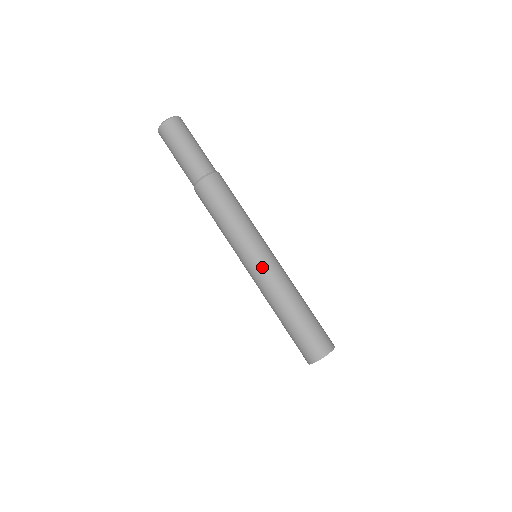
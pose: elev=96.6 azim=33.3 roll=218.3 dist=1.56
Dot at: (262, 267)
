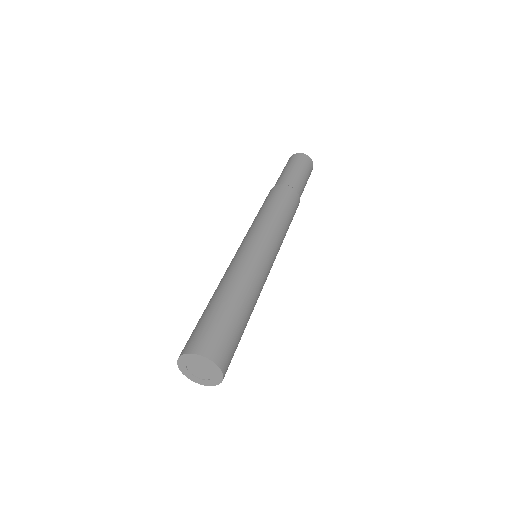
Dot at: (239, 252)
